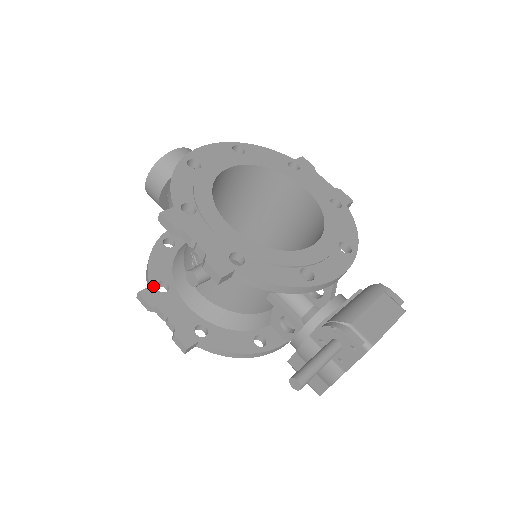
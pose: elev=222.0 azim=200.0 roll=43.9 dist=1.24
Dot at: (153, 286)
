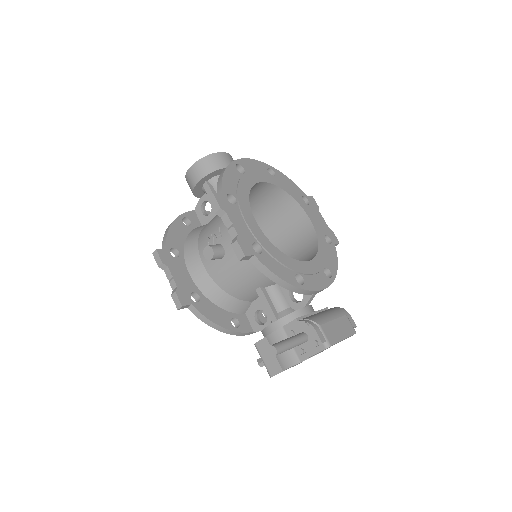
Dot at: (168, 249)
